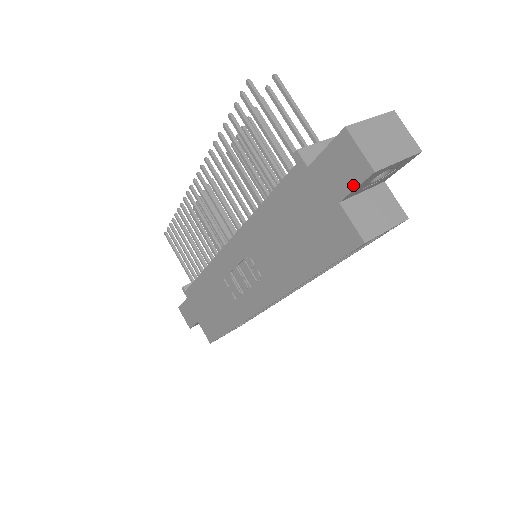
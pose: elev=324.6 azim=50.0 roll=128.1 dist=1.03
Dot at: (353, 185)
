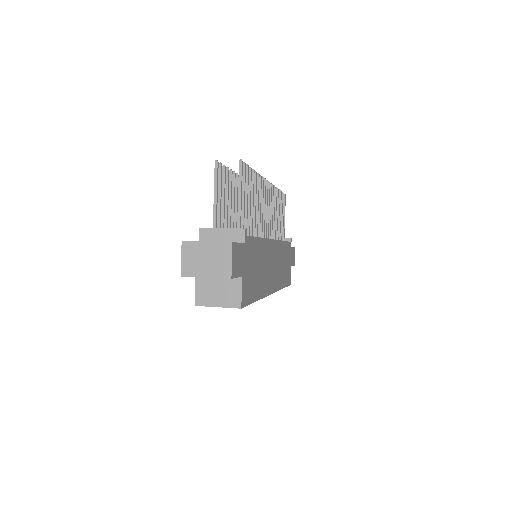
Dot at: occluded
